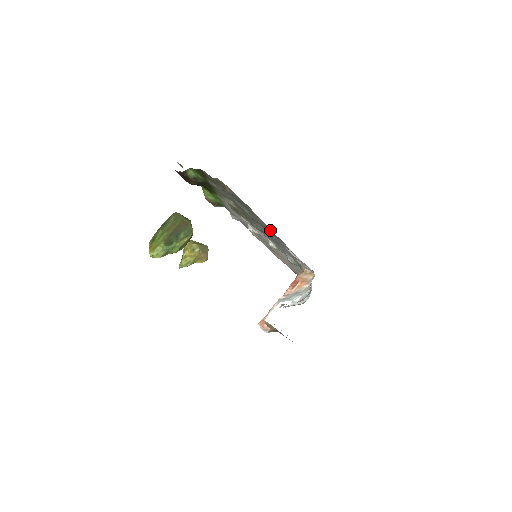
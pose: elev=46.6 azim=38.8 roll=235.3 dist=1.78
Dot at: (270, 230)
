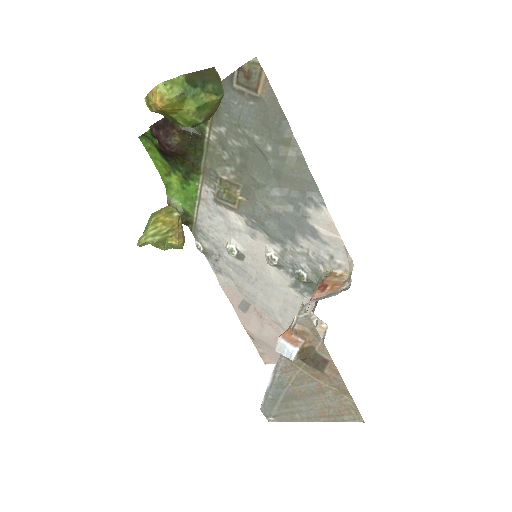
Dot at: (305, 169)
